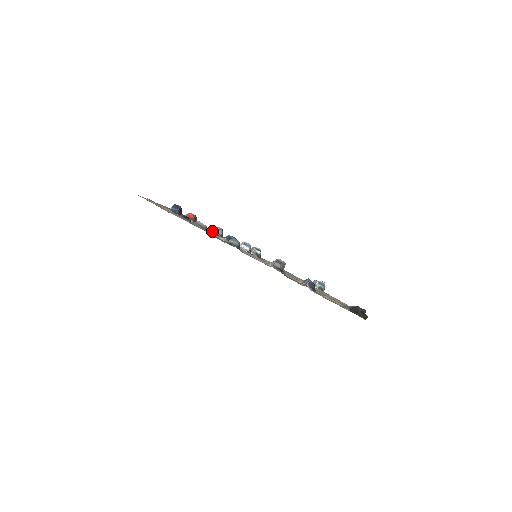
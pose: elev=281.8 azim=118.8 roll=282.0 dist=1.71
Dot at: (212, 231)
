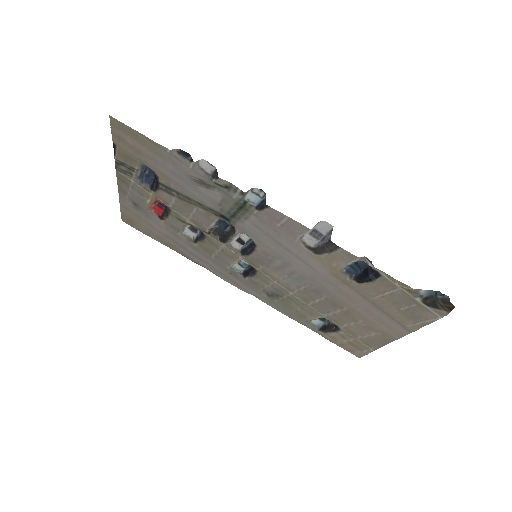
Dot at: (189, 223)
